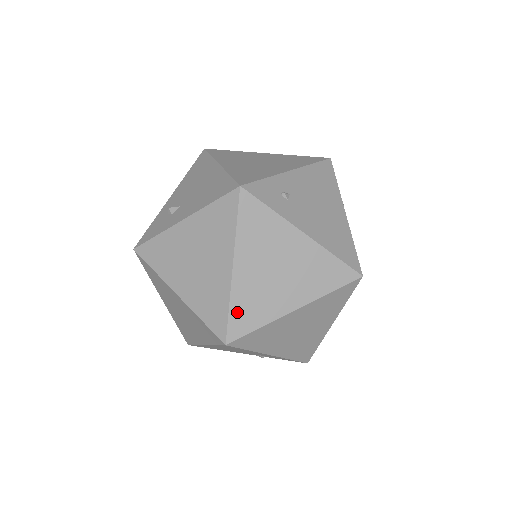
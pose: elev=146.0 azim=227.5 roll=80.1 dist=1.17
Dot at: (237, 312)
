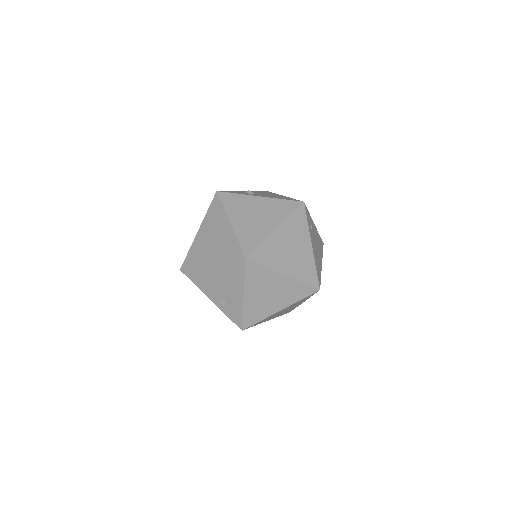
Dot at: (262, 249)
